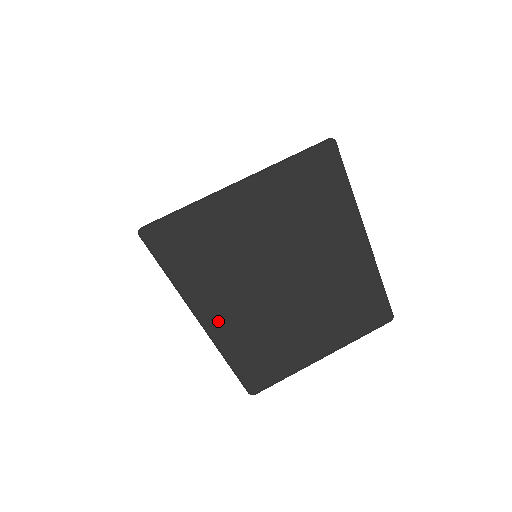
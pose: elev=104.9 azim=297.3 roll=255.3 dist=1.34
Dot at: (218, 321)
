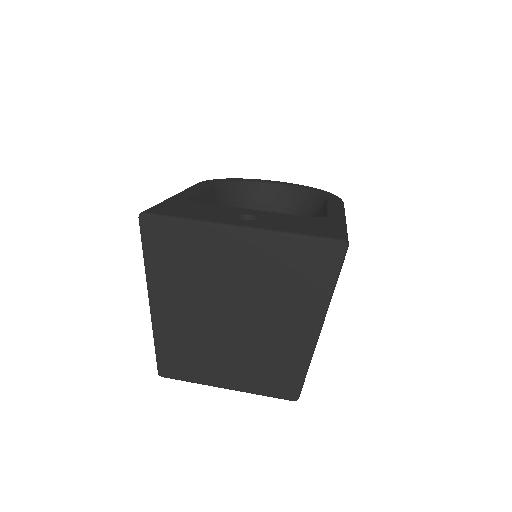
Dot at: (163, 315)
